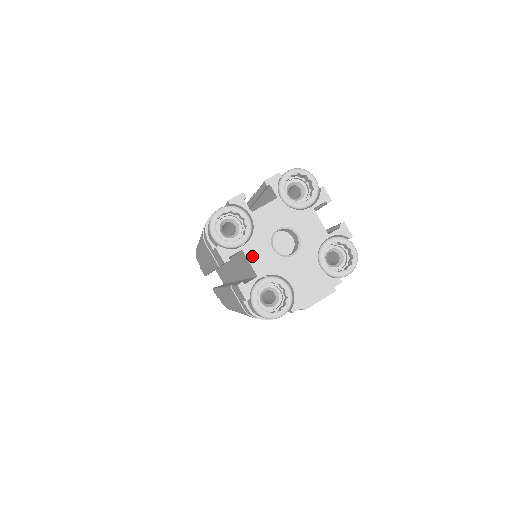
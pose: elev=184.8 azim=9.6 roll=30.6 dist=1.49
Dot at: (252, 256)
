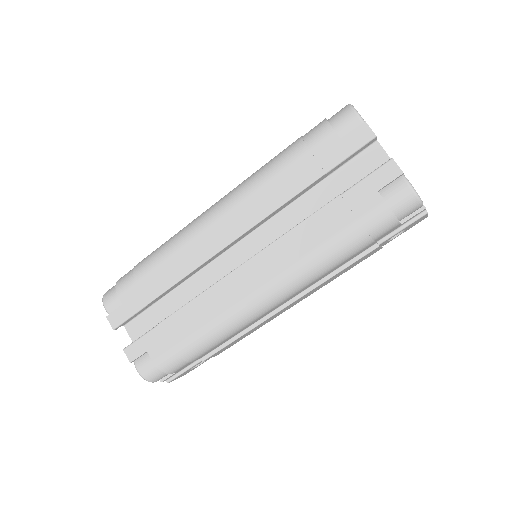
Dot at: (384, 150)
